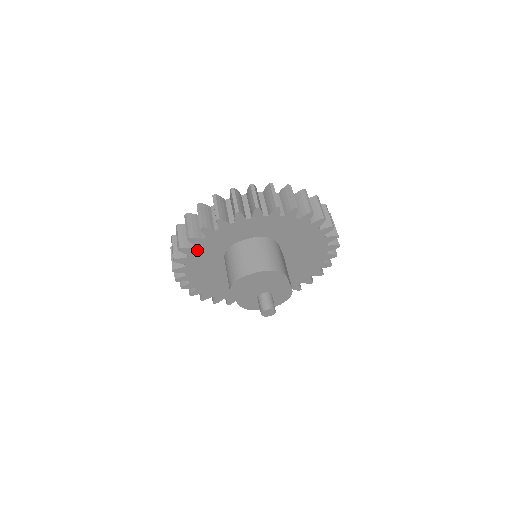
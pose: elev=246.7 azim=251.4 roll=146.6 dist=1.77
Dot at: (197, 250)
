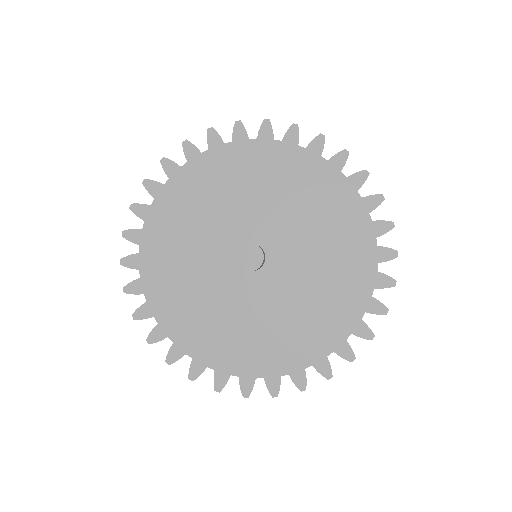
Dot at: (149, 233)
